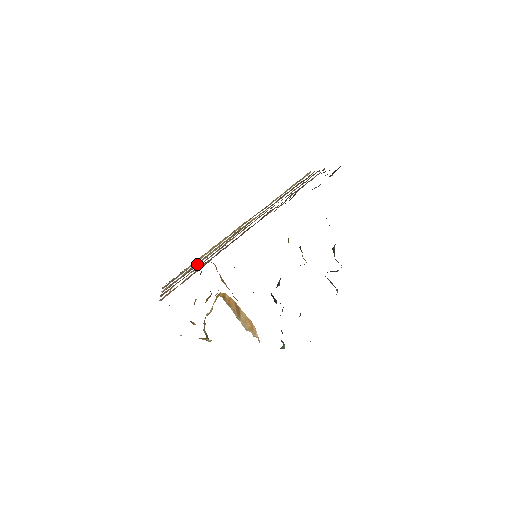
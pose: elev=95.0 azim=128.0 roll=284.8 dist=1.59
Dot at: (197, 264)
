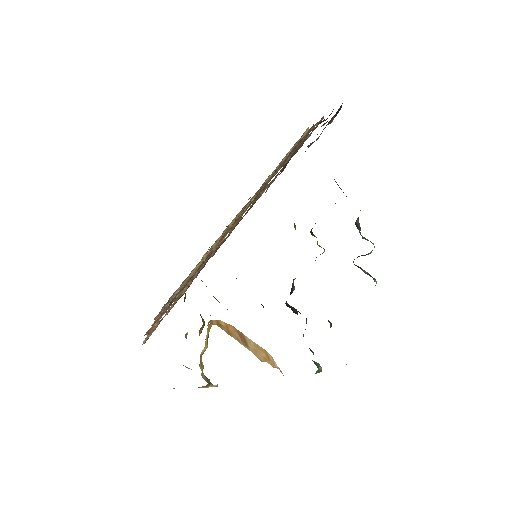
Dot at: occluded
